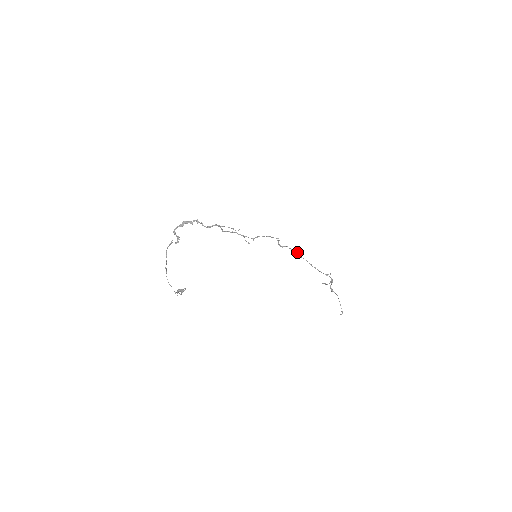
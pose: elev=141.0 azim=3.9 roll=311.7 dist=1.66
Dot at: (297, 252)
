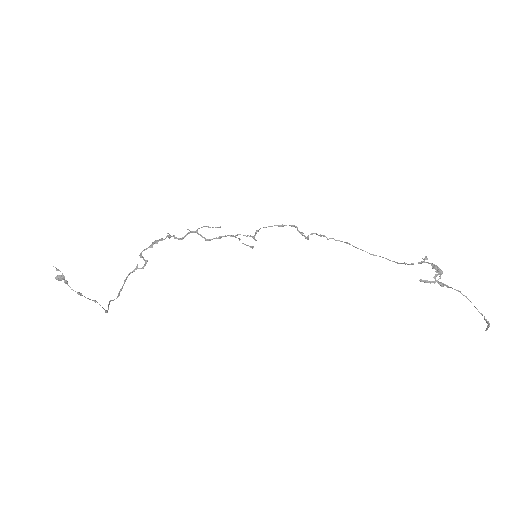
Dot at: (346, 242)
